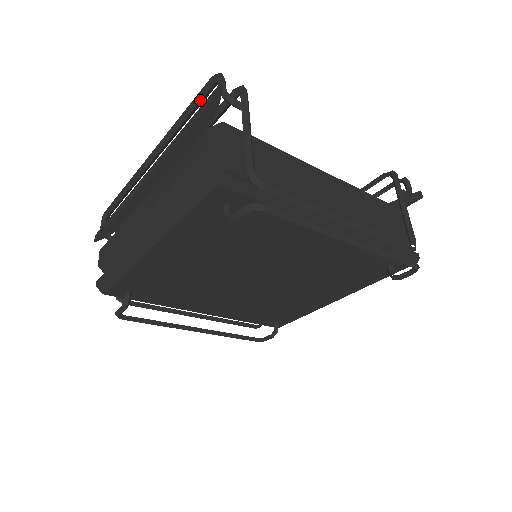
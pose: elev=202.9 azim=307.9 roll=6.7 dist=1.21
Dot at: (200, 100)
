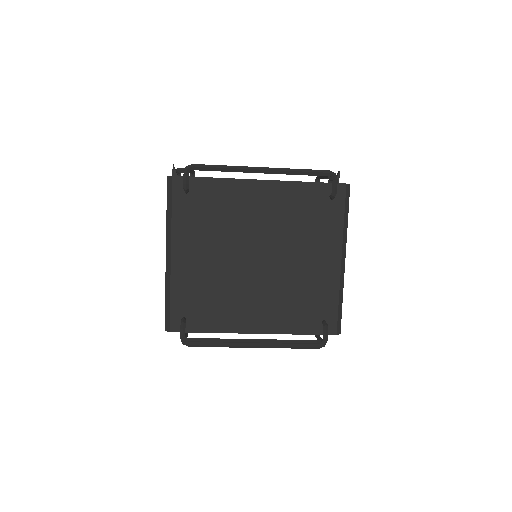
Dot at: occluded
